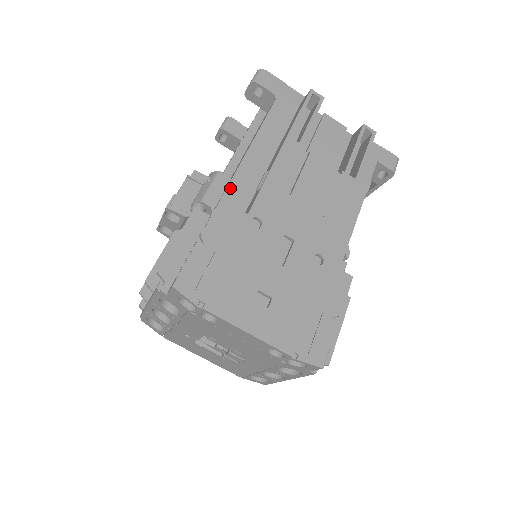
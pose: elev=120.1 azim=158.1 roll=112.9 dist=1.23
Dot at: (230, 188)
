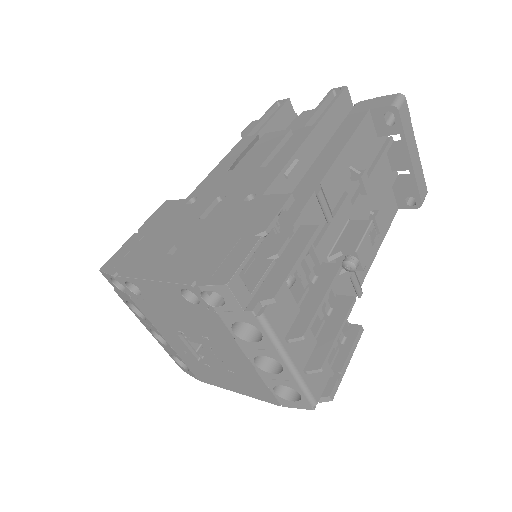
Dot at: occluded
